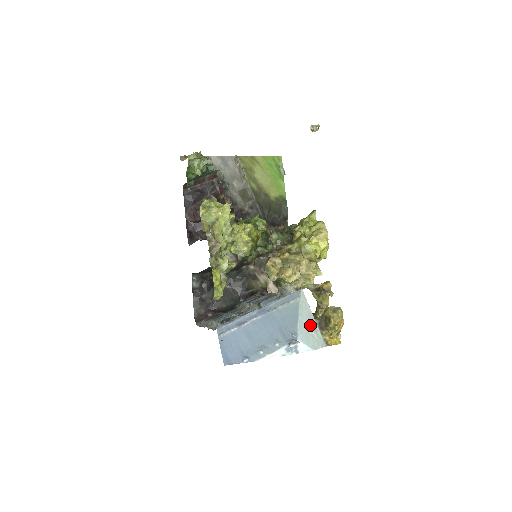
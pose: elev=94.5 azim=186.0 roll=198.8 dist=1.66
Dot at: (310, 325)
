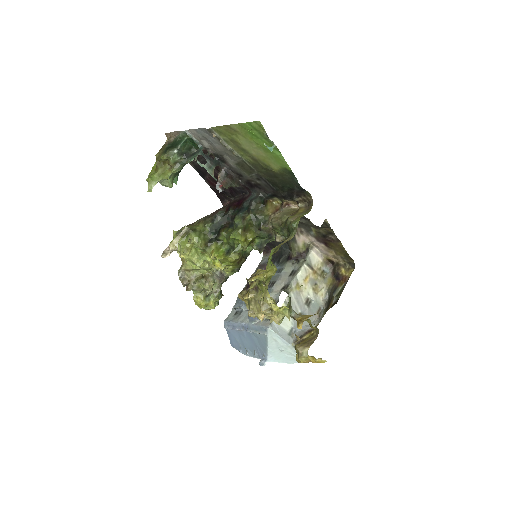
Dot at: (284, 350)
